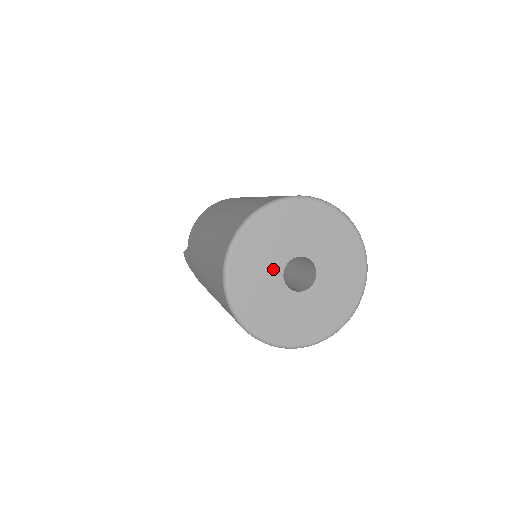
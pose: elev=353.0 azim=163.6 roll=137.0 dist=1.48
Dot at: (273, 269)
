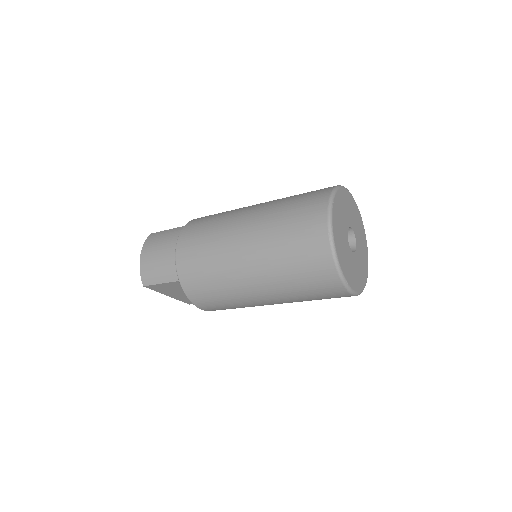
Dot at: (348, 219)
